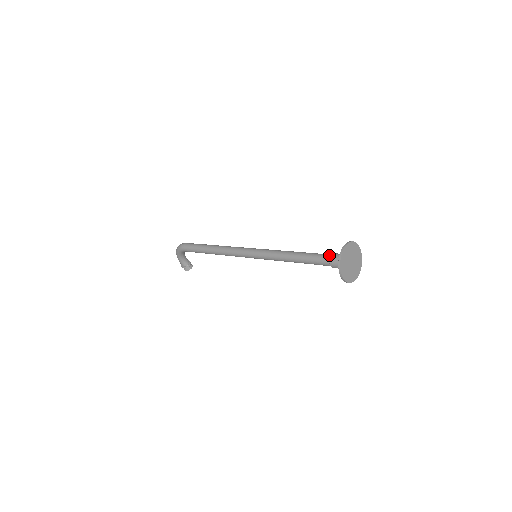
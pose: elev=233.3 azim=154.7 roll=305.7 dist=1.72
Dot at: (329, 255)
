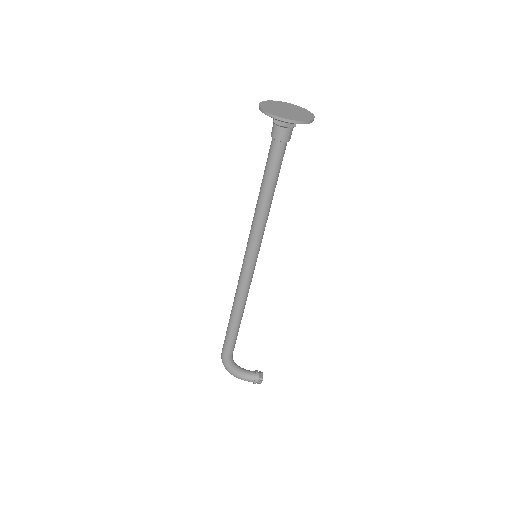
Dot at: occluded
